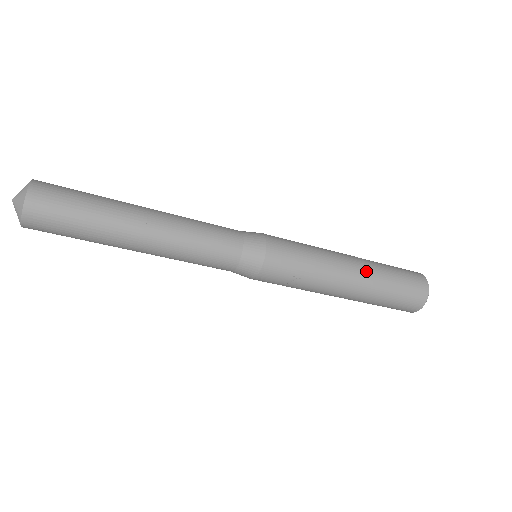
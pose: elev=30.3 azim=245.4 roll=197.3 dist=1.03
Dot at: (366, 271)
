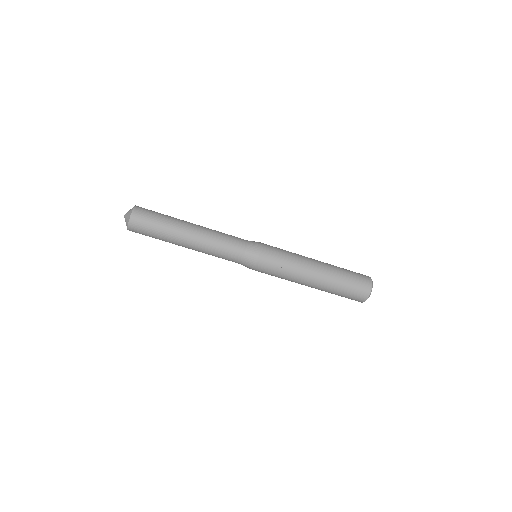
Dot at: (326, 266)
